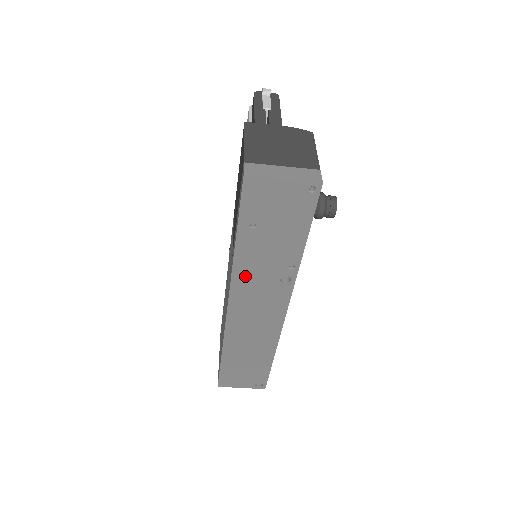
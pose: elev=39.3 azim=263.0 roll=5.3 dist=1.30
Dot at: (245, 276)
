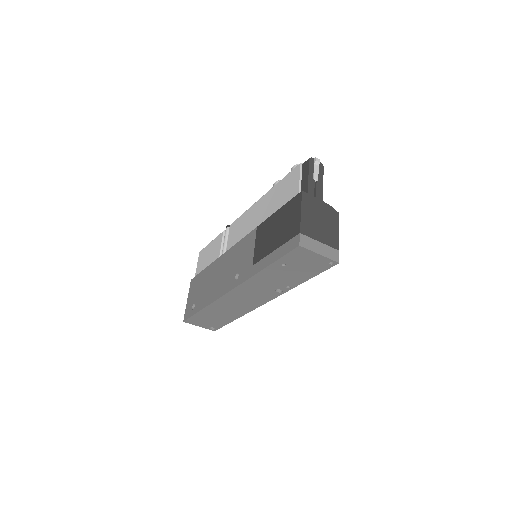
Dot at: (256, 282)
